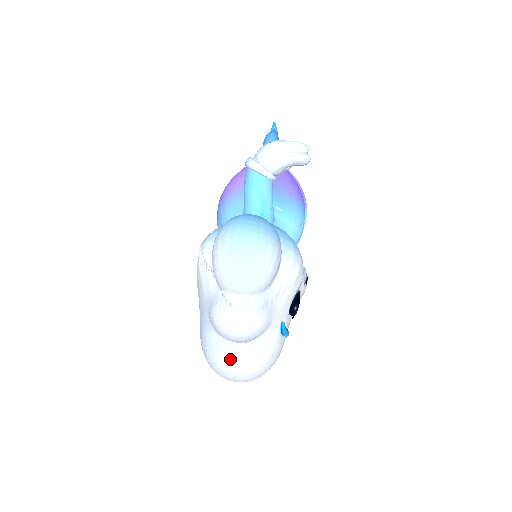
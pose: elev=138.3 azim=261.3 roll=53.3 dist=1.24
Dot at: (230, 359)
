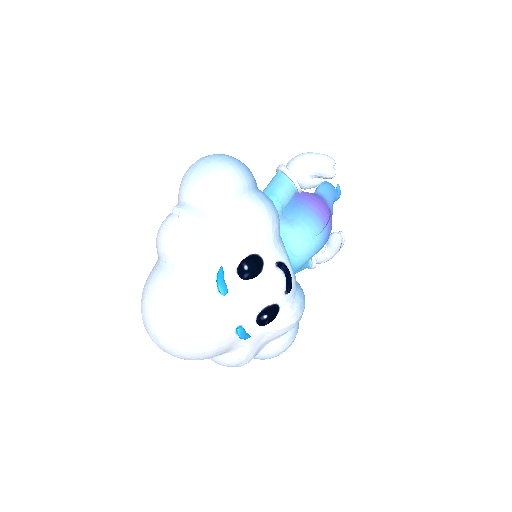
Dot at: (152, 282)
